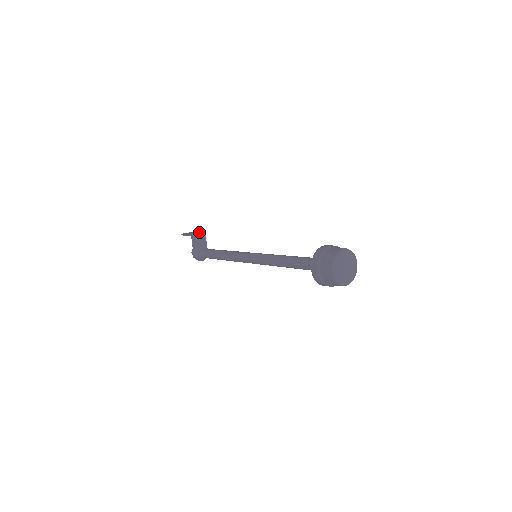
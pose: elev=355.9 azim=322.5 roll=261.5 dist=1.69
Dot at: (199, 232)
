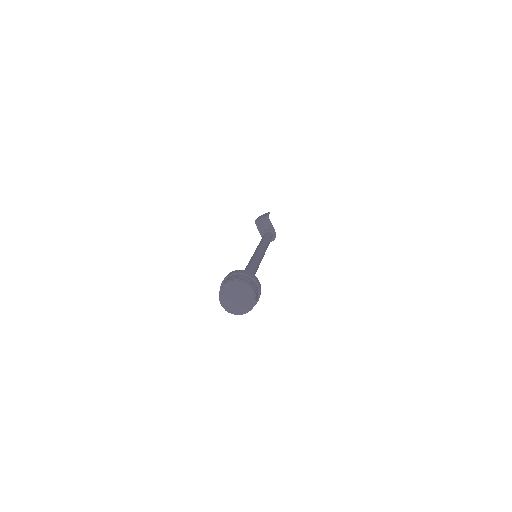
Dot at: (267, 214)
